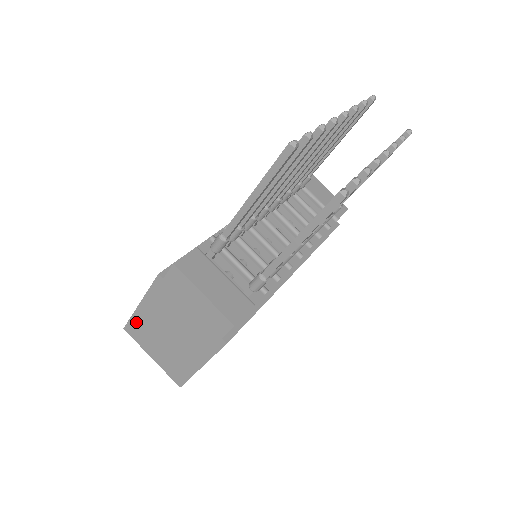
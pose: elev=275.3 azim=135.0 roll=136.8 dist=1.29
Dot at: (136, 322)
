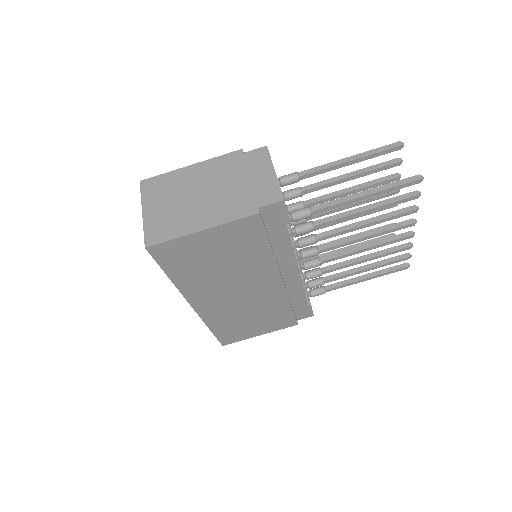
Dot at: (165, 178)
